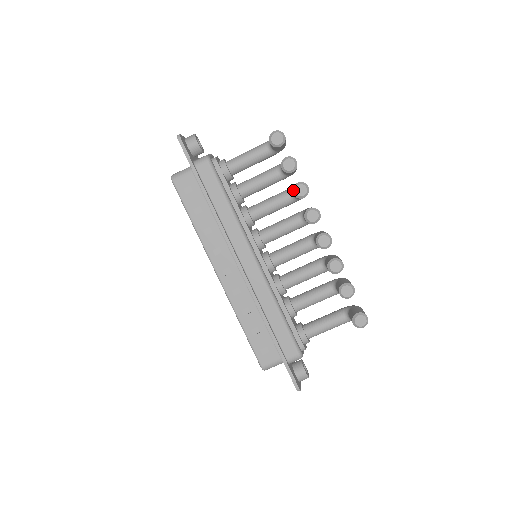
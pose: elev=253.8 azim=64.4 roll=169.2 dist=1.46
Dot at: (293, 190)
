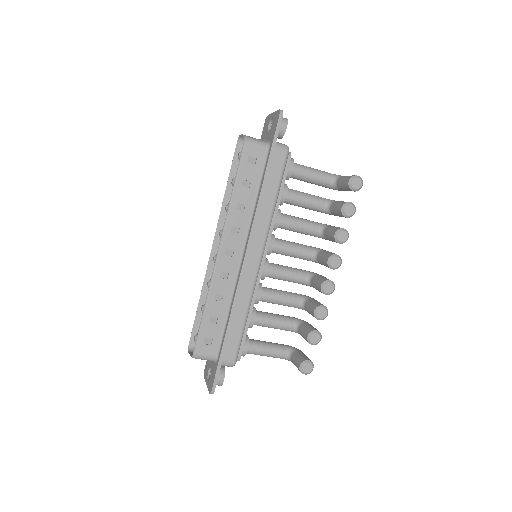
Dot at: (337, 231)
